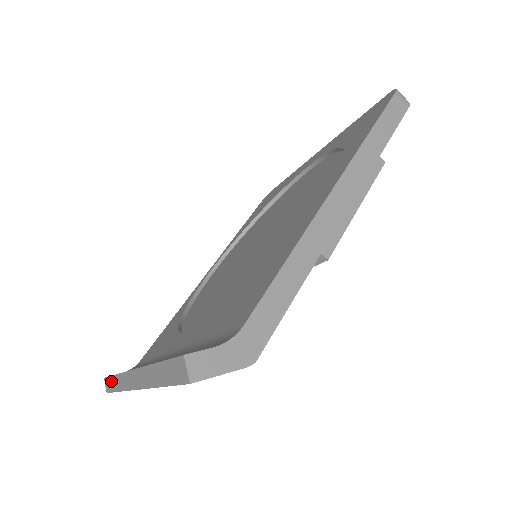
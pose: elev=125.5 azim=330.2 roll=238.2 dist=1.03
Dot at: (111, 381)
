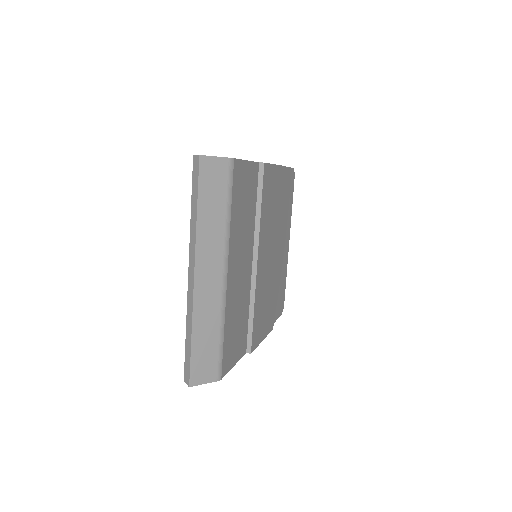
Dot at: (186, 352)
